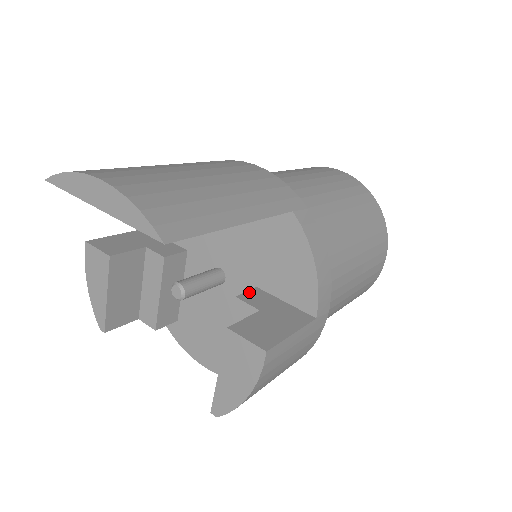
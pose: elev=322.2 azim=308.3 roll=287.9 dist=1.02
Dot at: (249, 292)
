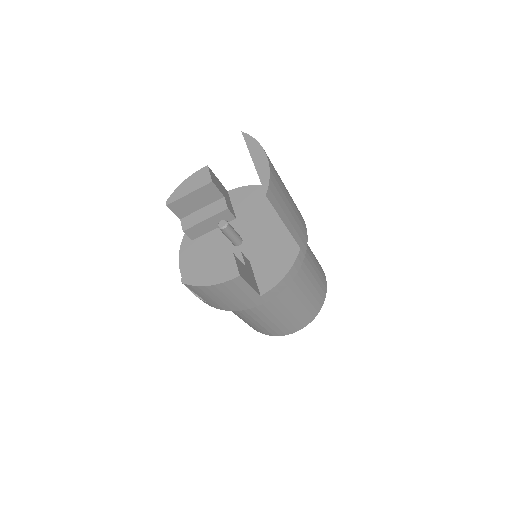
Dot at: (246, 258)
